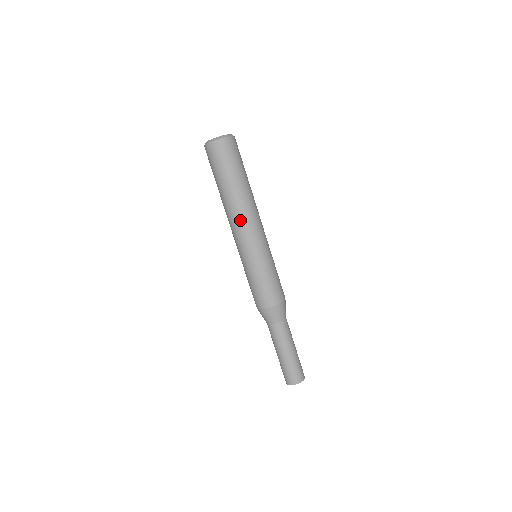
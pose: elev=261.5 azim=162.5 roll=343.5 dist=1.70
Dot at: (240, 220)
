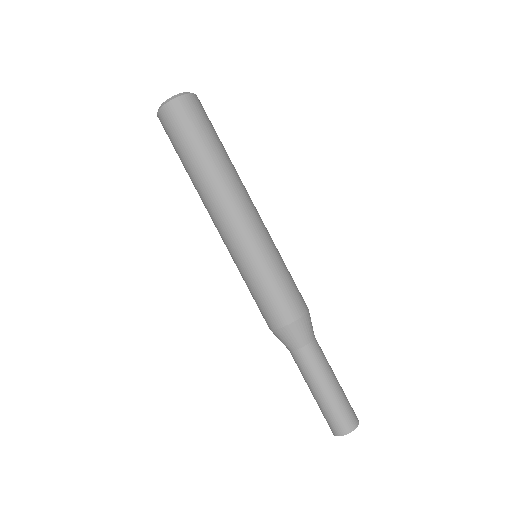
Dot at: (212, 213)
